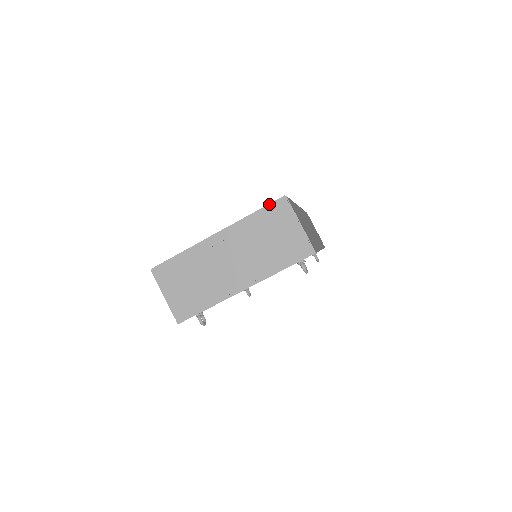
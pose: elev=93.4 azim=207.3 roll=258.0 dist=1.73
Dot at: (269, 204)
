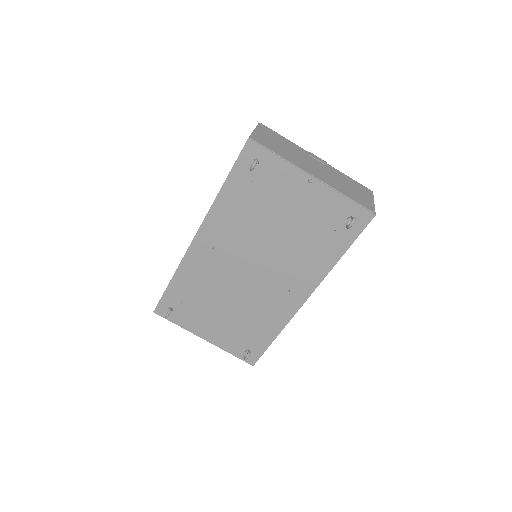
Dot at: (361, 184)
